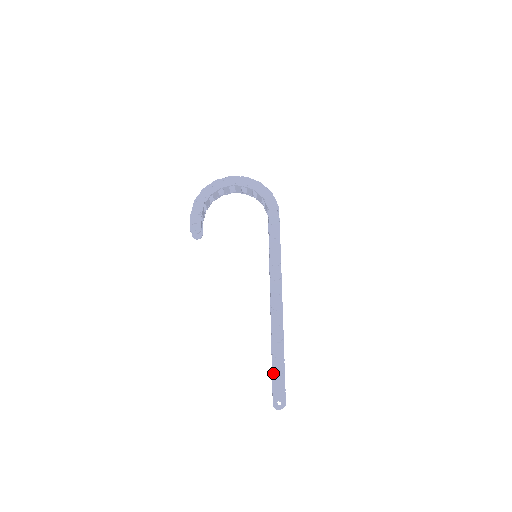
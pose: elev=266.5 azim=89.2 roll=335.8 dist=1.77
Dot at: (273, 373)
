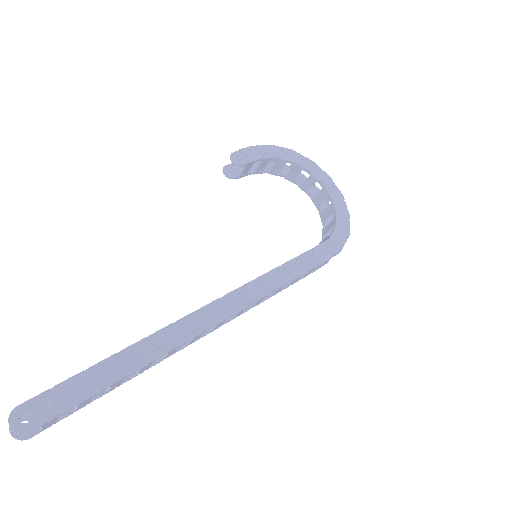
Dot at: (83, 372)
